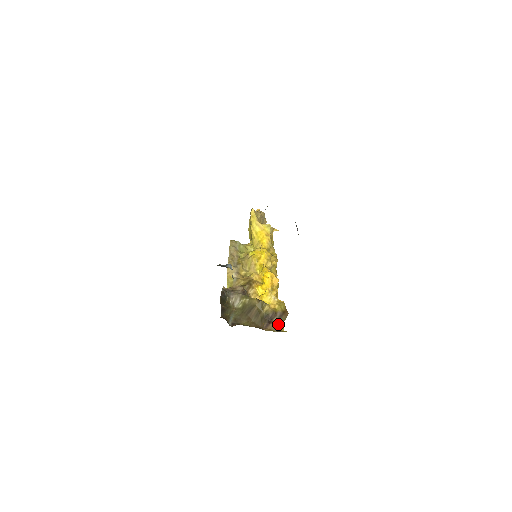
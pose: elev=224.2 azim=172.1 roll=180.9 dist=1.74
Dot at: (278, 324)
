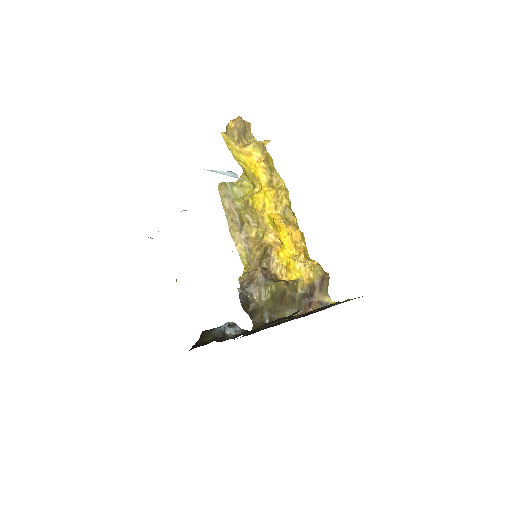
Dot at: (322, 297)
